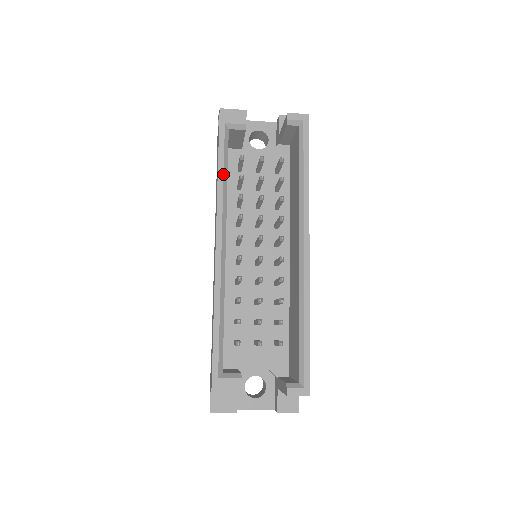
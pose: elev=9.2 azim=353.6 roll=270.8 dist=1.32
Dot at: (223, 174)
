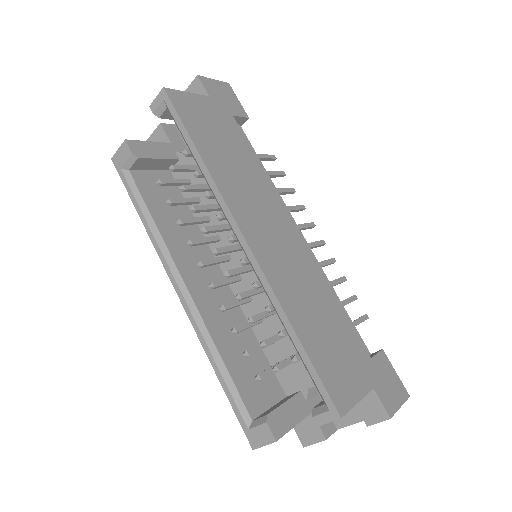
Dot at: (145, 219)
